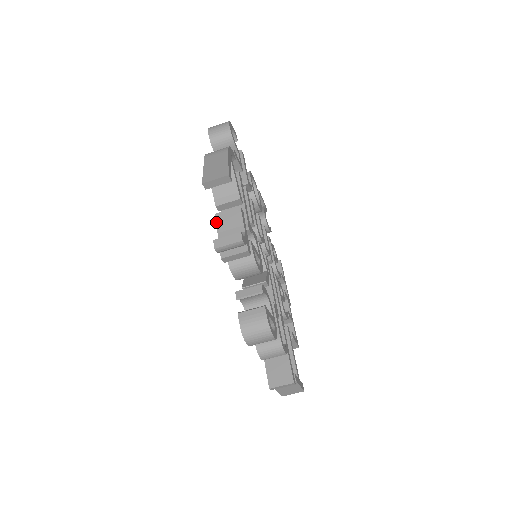
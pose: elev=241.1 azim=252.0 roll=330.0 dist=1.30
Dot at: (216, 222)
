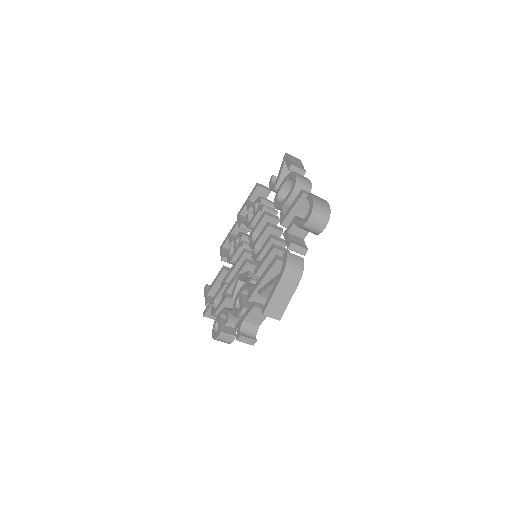
Dot at: (250, 311)
